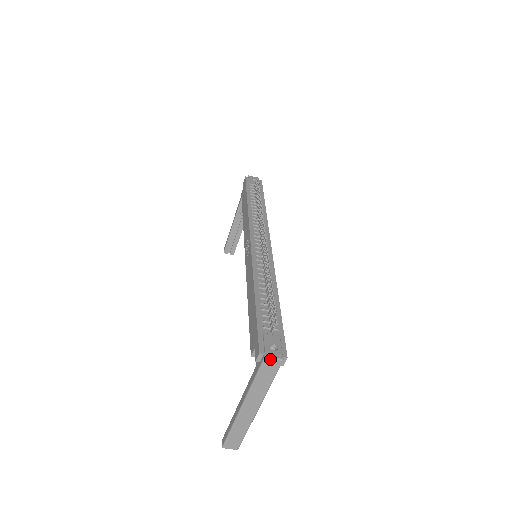
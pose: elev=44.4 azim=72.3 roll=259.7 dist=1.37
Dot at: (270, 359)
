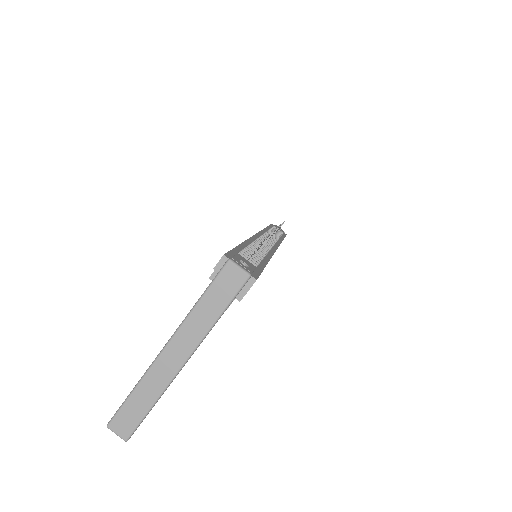
Dot at: (234, 265)
